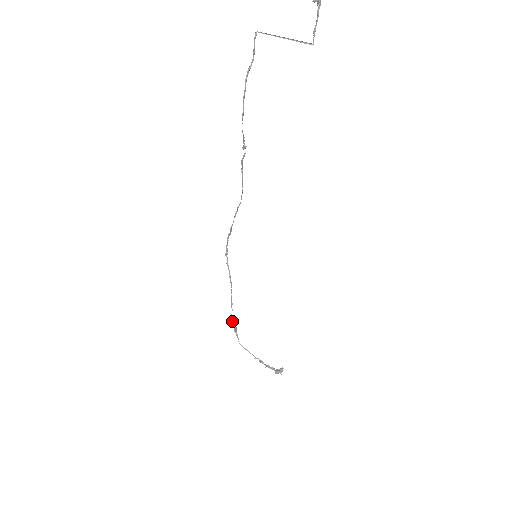
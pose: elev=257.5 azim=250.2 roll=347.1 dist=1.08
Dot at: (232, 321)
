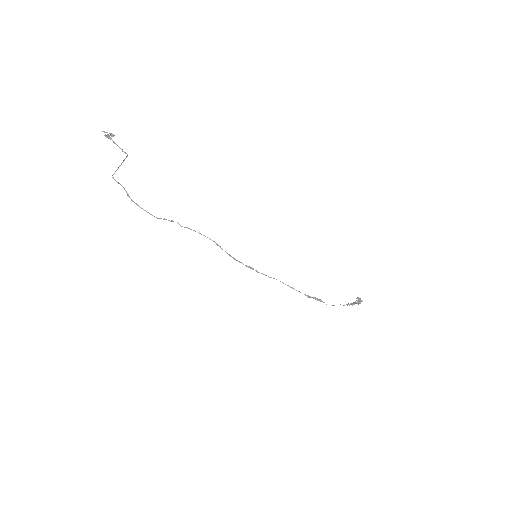
Dot at: occluded
